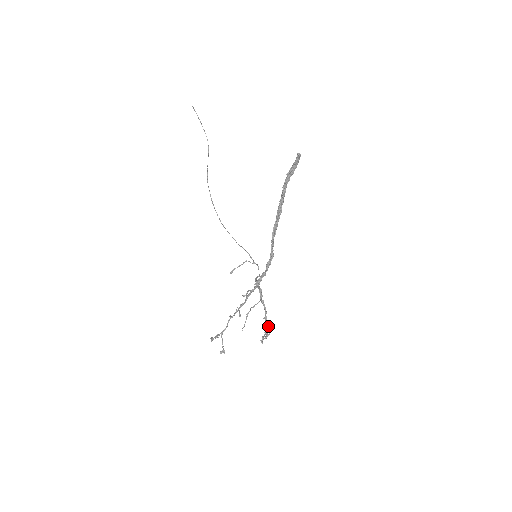
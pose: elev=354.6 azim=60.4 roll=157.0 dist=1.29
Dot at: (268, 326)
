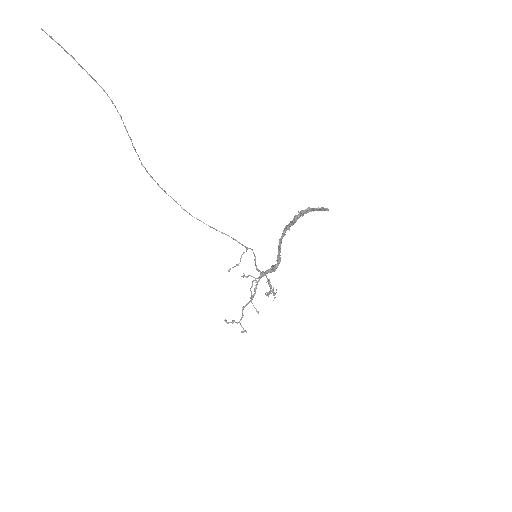
Dot at: occluded
